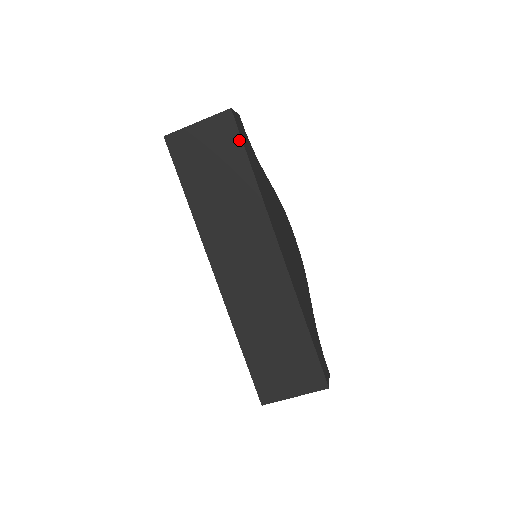
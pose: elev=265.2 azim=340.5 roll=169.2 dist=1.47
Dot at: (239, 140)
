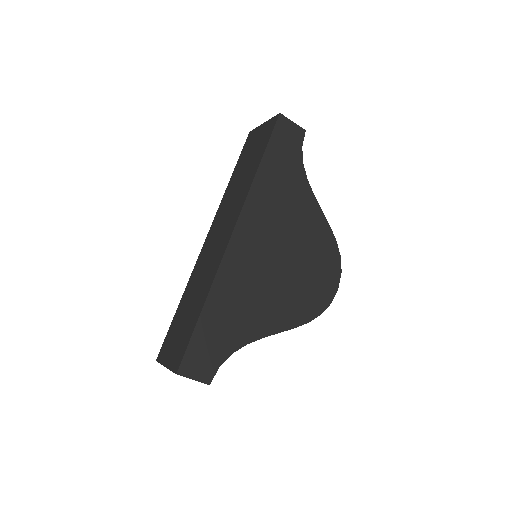
Dot at: (269, 138)
